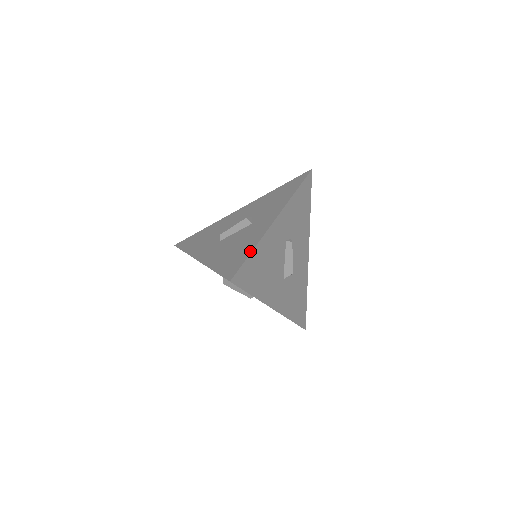
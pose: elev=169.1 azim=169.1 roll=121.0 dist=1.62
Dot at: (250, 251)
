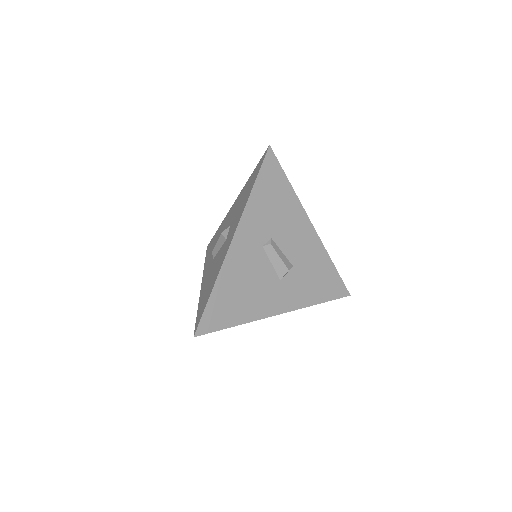
Dot at: (210, 293)
